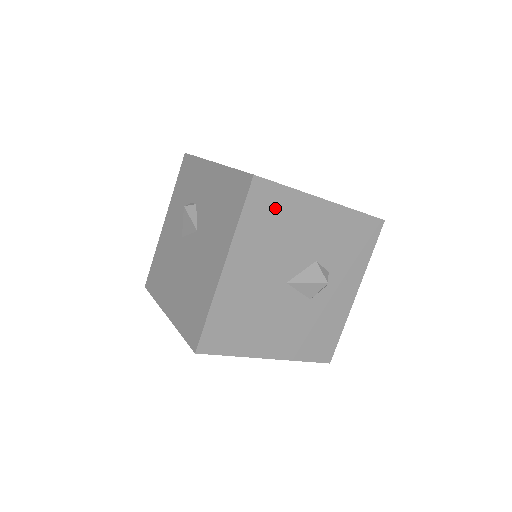
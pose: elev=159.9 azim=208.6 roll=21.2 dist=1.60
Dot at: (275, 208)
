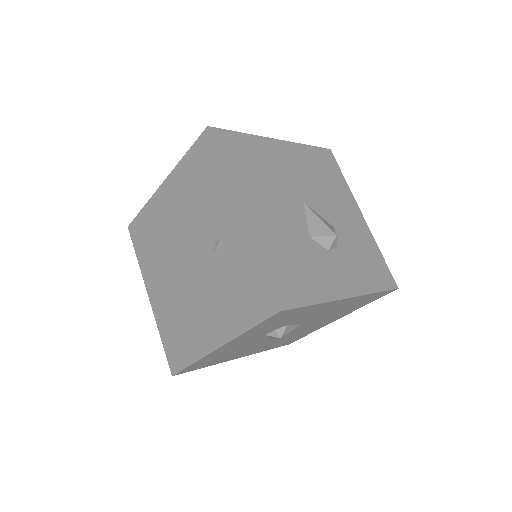
Dot at: (330, 172)
